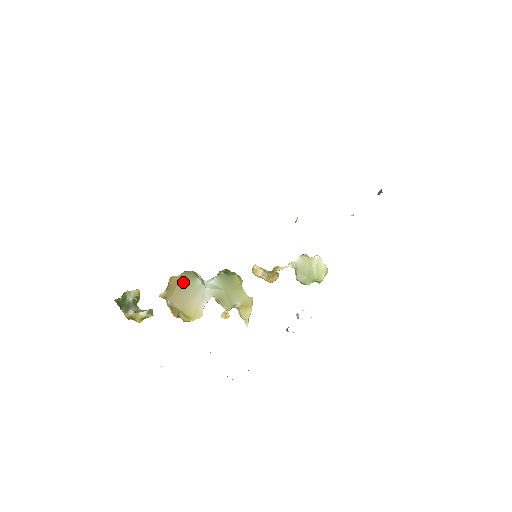
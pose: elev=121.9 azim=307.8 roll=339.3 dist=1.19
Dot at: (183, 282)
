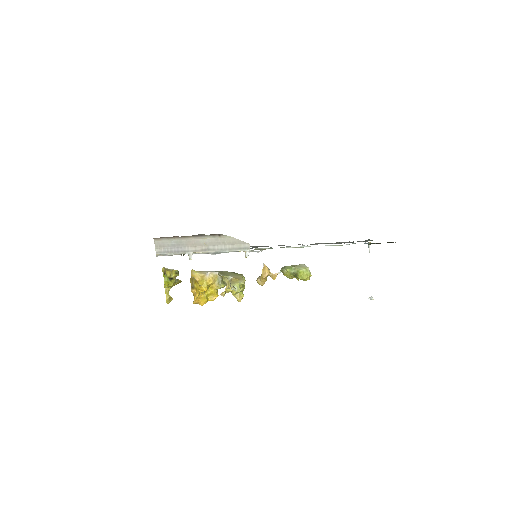
Dot at: occluded
